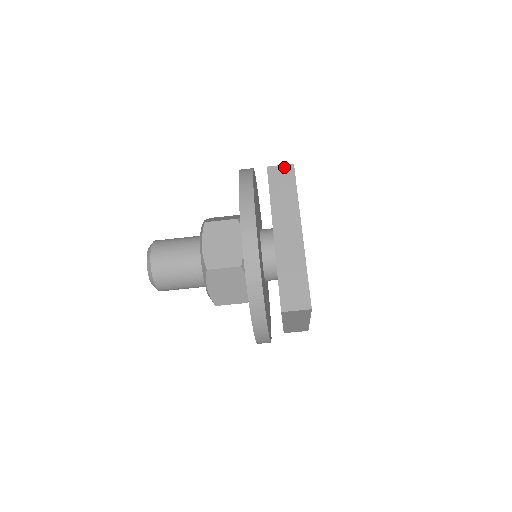
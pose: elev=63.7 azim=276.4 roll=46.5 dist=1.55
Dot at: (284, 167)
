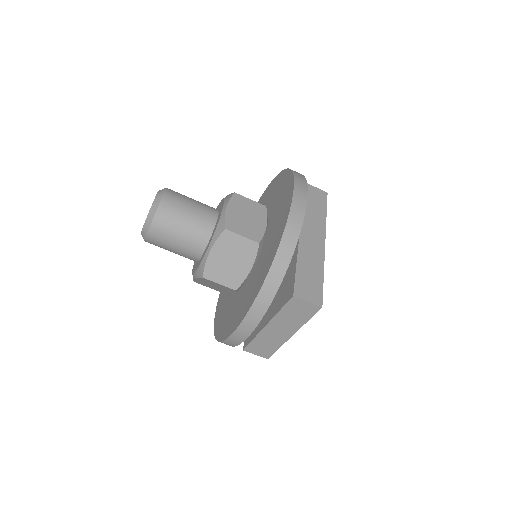
Dot at: (319, 190)
